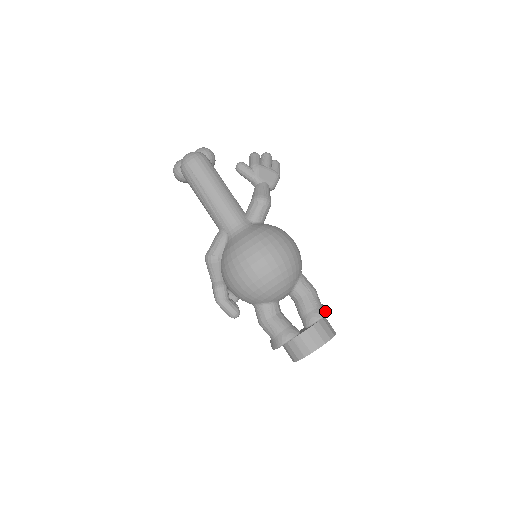
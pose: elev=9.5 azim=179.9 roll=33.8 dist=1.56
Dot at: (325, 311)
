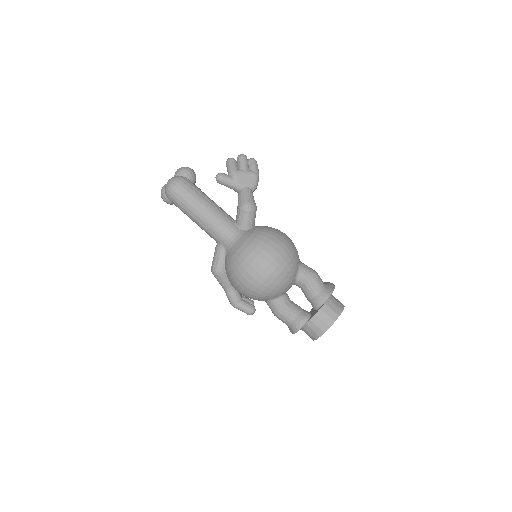
Dot at: (329, 292)
